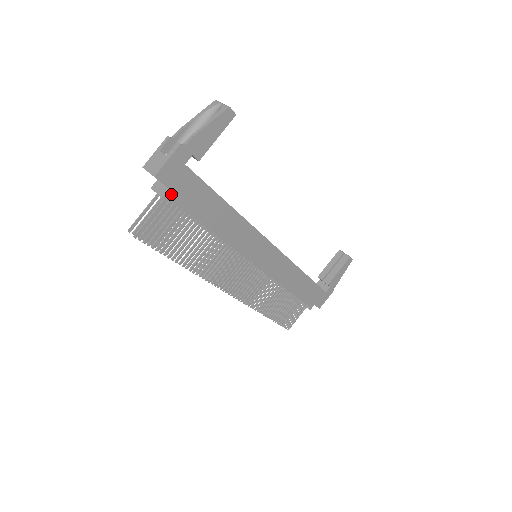
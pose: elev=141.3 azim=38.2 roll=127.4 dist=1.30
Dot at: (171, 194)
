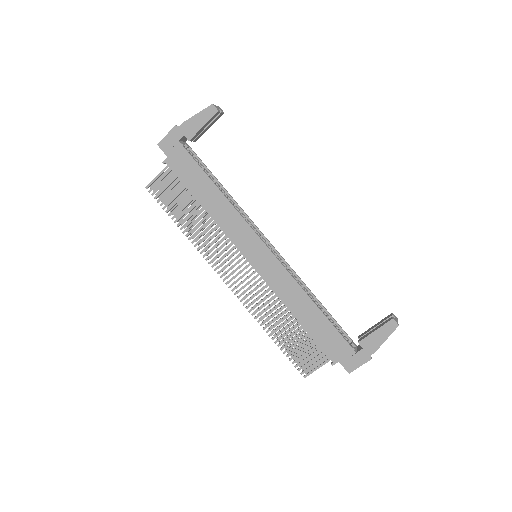
Dot at: (169, 161)
